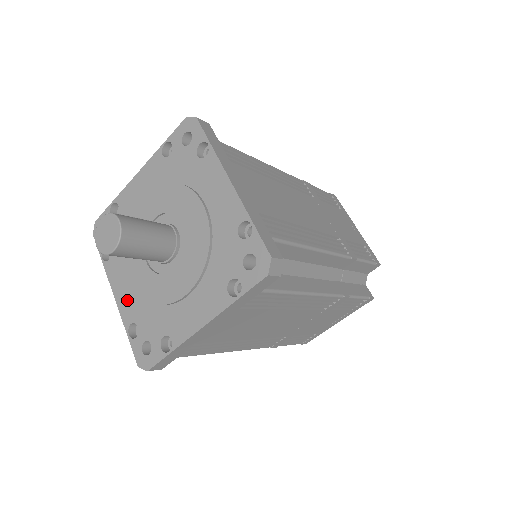
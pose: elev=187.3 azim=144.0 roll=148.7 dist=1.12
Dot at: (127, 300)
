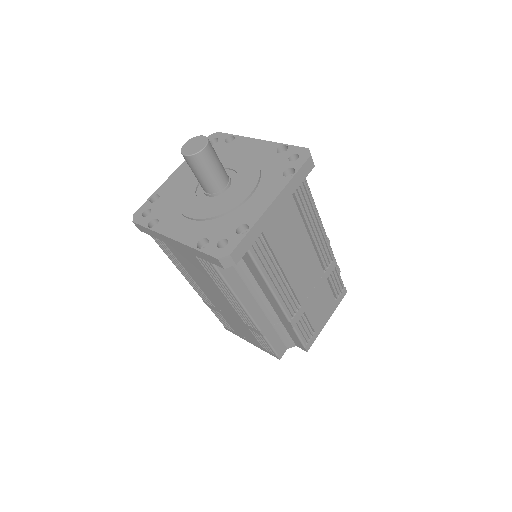
Dot at: (188, 232)
